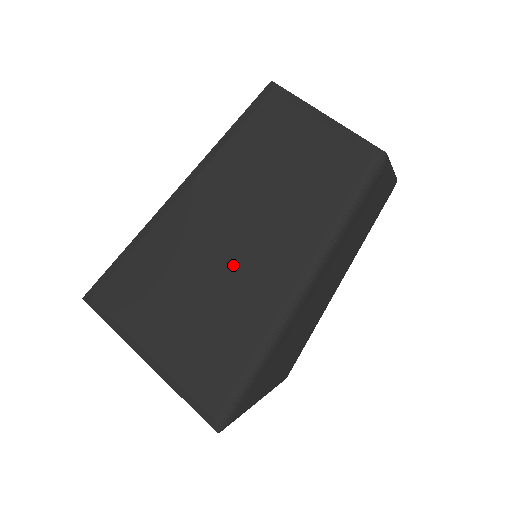
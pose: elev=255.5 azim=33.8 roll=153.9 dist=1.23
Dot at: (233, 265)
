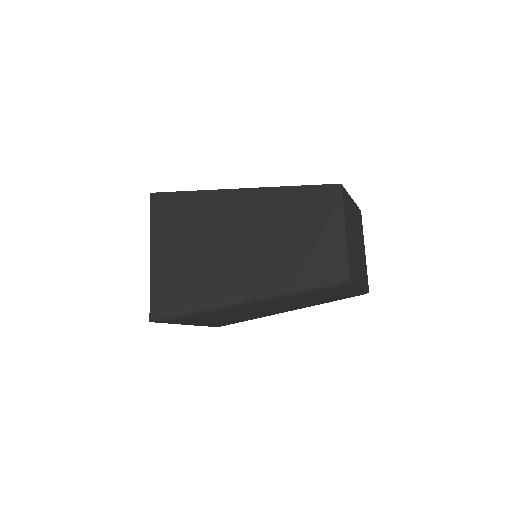
Dot at: (230, 255)
